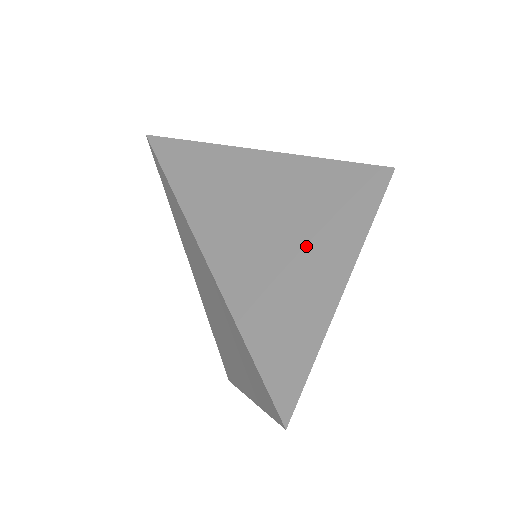
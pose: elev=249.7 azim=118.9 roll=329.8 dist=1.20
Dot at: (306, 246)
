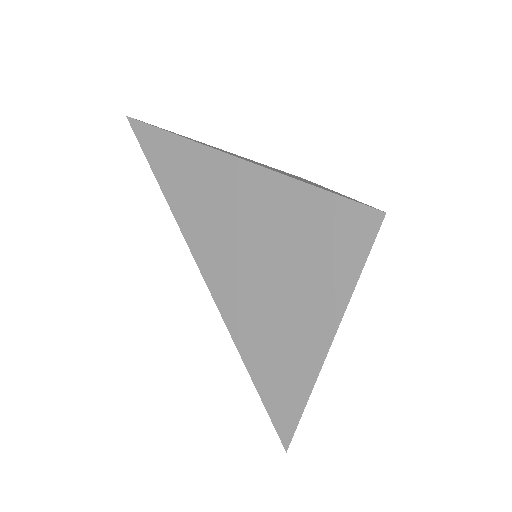
Dot at: (297, 287)
